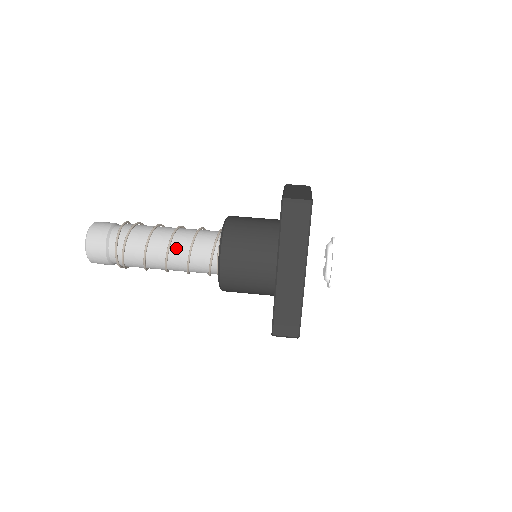
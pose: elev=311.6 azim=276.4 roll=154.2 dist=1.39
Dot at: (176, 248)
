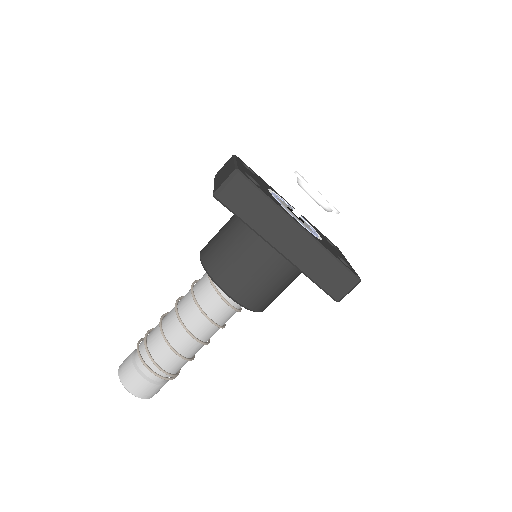
Dot at: (190, 321)
